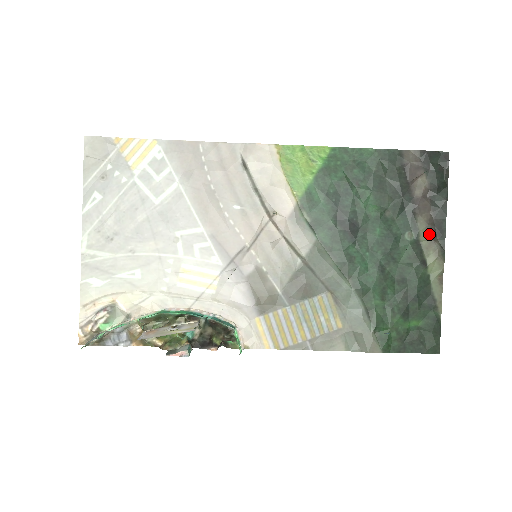
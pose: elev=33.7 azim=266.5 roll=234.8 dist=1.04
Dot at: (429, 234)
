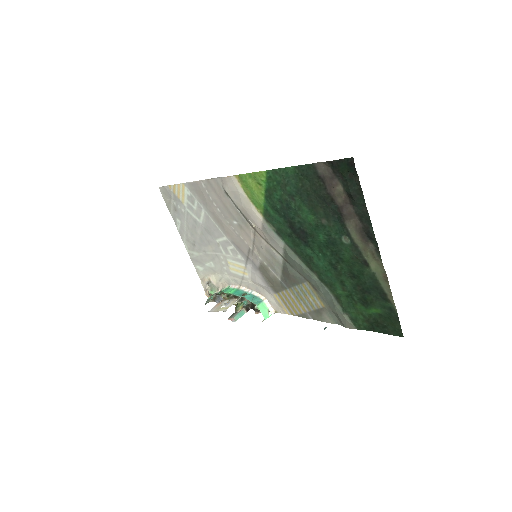
Dot at: (361, 238)
